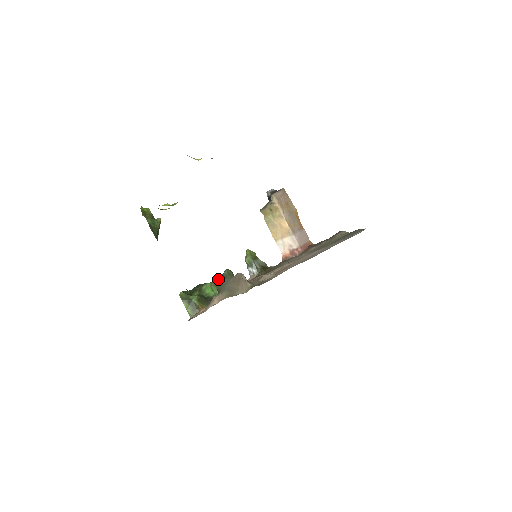
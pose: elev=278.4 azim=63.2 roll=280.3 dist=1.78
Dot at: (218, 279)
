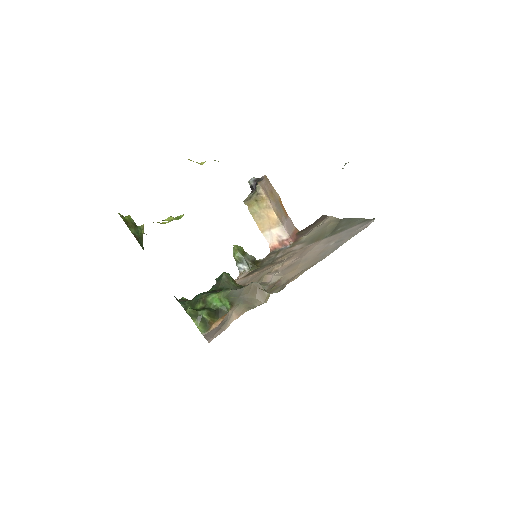
Dot at: (226, 289)
